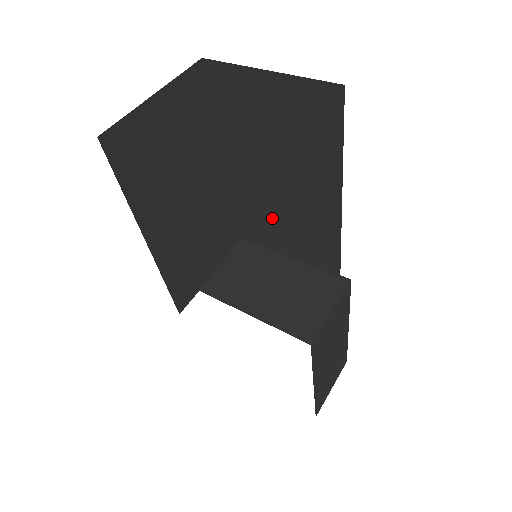
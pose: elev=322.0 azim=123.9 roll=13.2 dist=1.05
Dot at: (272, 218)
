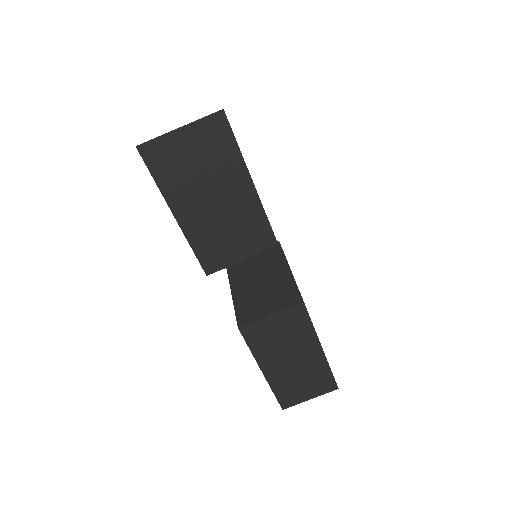
Dot at: occluded
